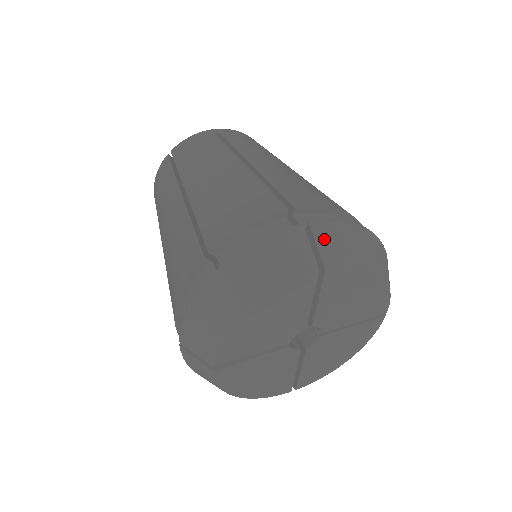
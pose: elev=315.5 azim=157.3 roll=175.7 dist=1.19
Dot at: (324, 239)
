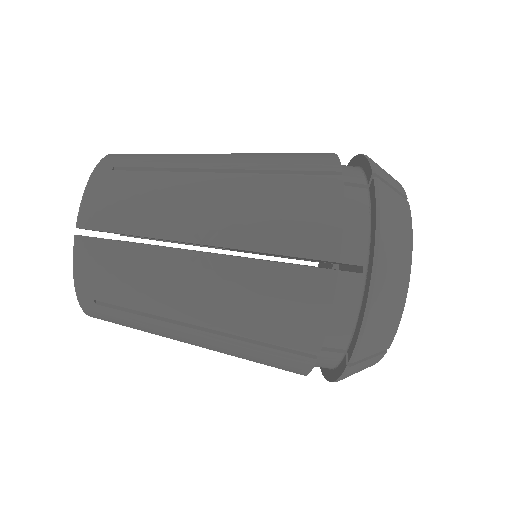
Dot at: (386, 178)
